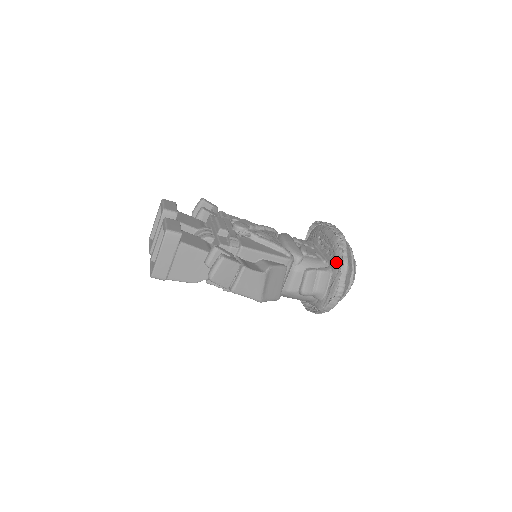
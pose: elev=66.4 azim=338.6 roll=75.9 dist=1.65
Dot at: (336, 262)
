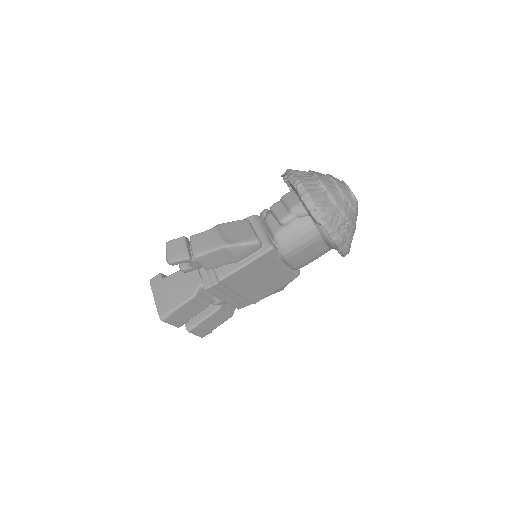
Dot at: occluded
